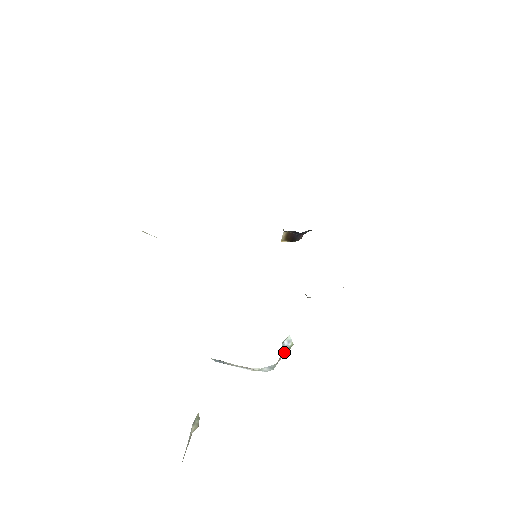
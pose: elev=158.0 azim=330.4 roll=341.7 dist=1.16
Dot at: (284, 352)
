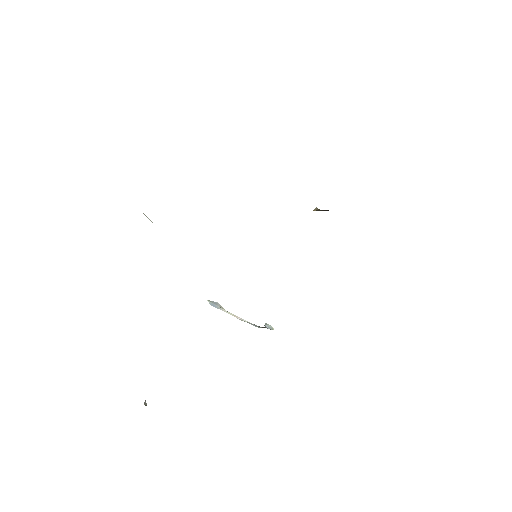
Dot at: occluded
